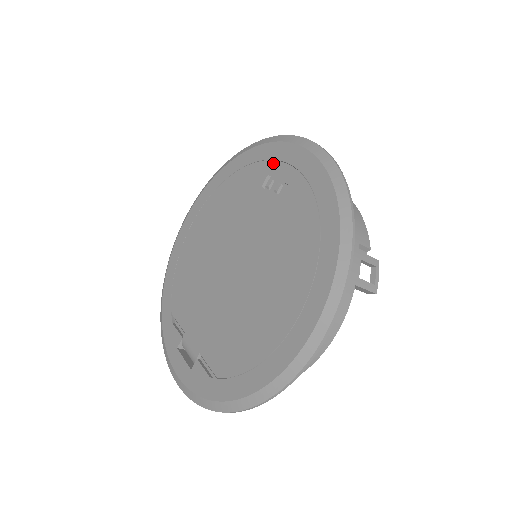
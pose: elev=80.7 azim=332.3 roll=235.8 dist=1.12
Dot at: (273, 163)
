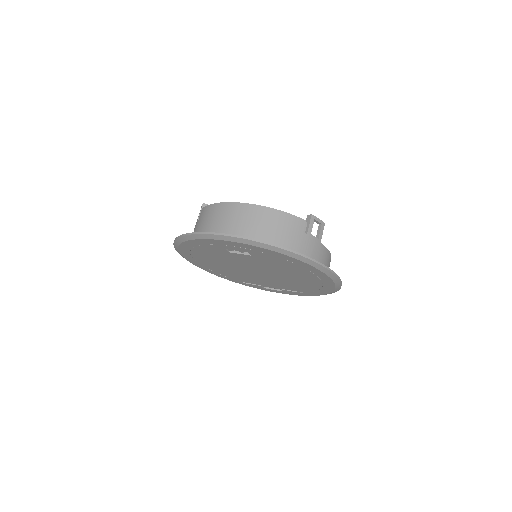
Dot at: (221, 246)
